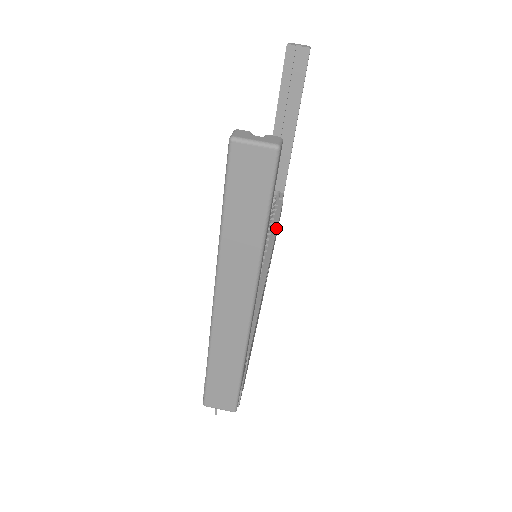
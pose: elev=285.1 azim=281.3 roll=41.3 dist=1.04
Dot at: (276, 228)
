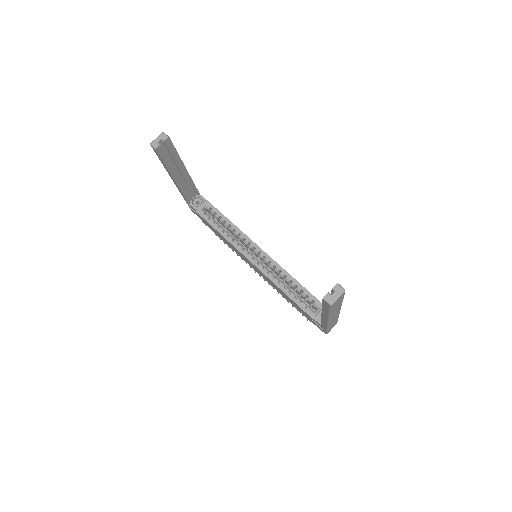
Dot at: (235, 226)
